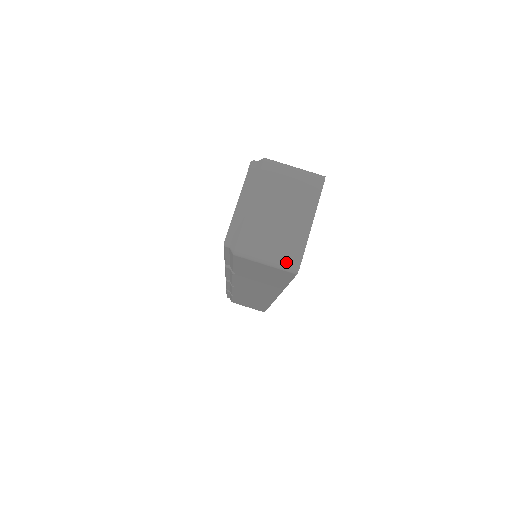
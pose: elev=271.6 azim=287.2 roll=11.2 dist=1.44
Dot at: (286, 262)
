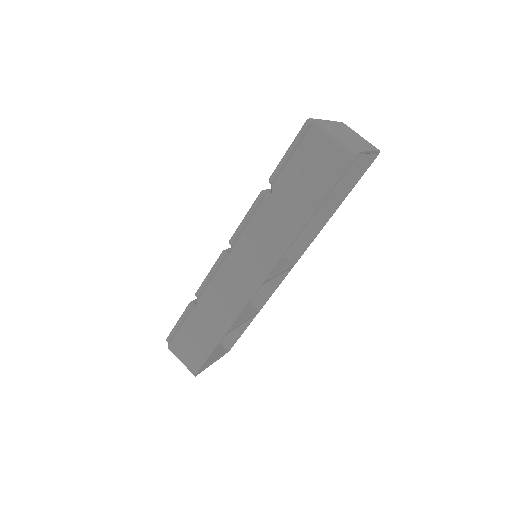
Dot at: (351, 145)
